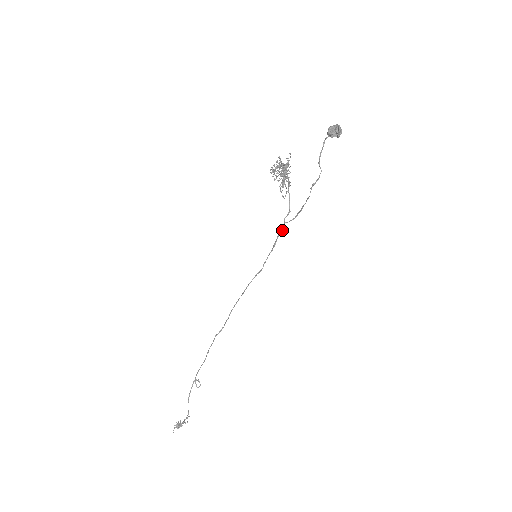
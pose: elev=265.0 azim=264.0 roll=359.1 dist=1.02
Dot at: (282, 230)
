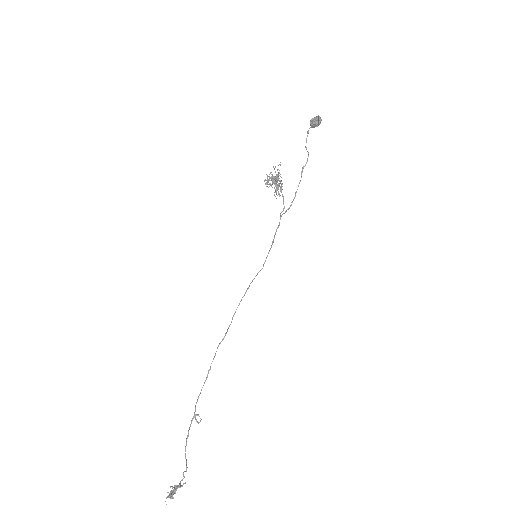
Dot at: (279, 225)
